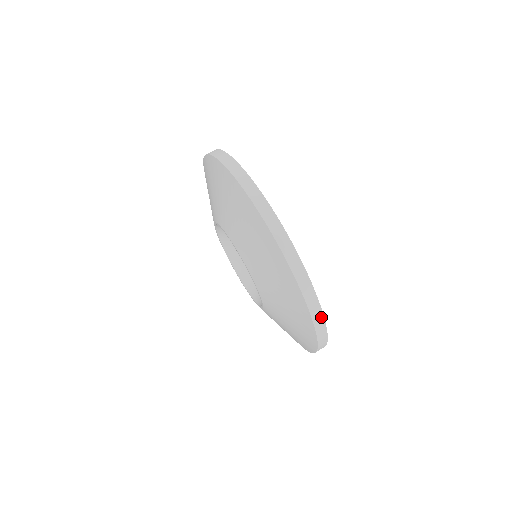
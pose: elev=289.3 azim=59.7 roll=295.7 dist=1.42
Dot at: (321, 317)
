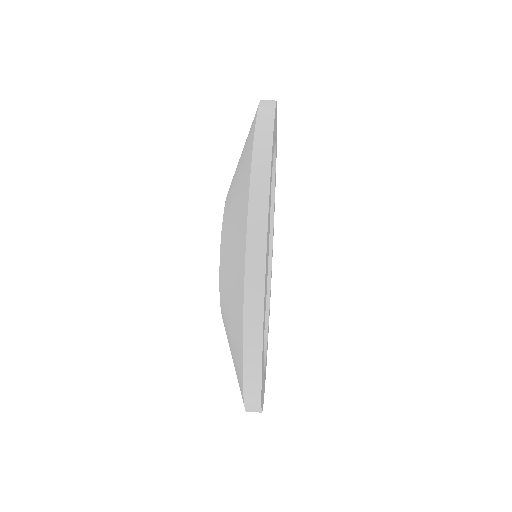
Dot at: (268, 149)
